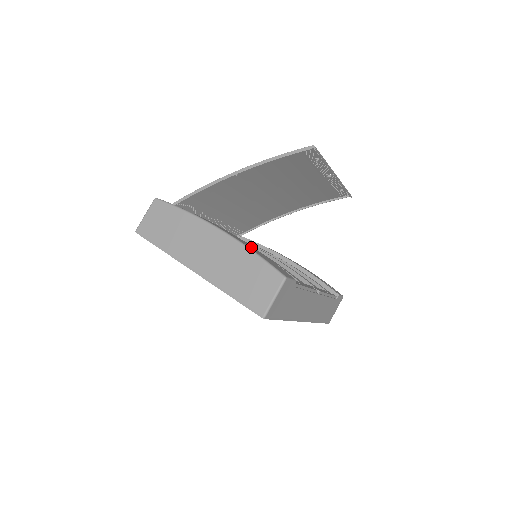
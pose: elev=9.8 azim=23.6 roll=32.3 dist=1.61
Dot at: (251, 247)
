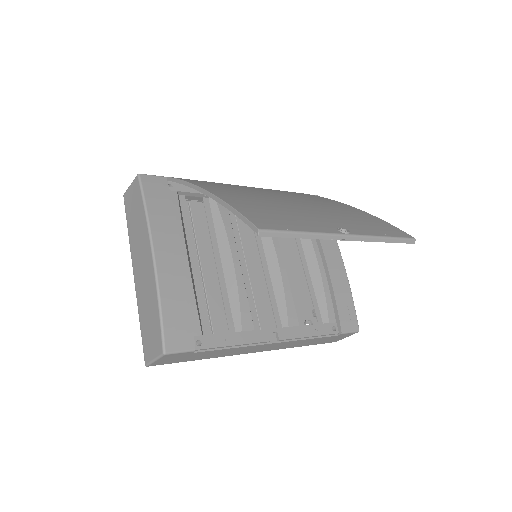
Dot at: (174, 290)
